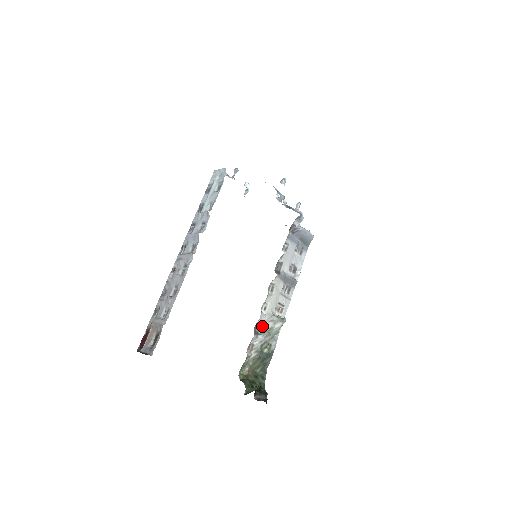
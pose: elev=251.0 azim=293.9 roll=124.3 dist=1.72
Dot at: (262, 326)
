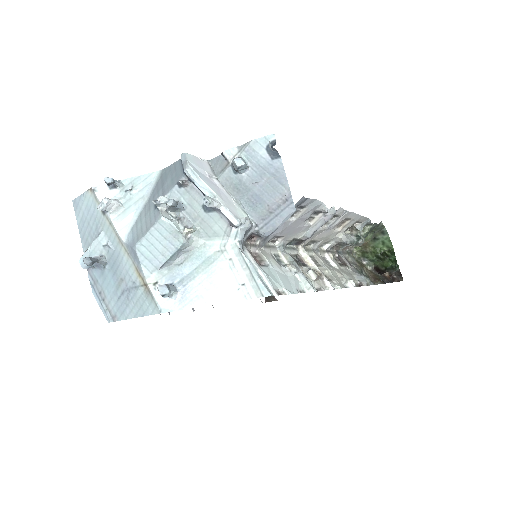
Dot at: (339, 243)
